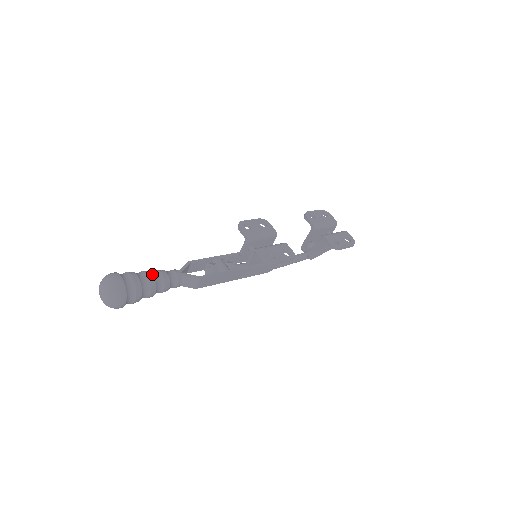
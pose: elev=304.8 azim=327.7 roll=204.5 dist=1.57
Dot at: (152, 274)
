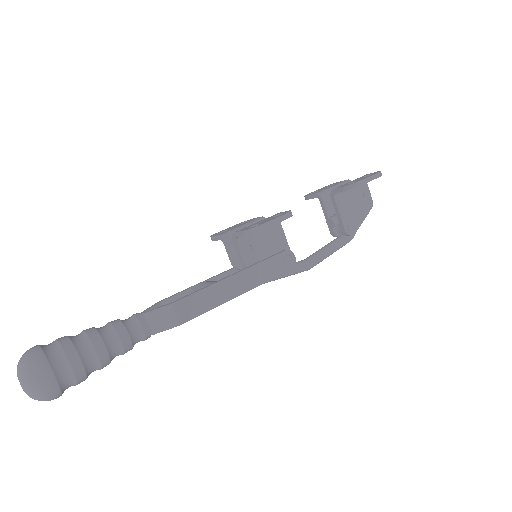
Dot at: (92, 327)
